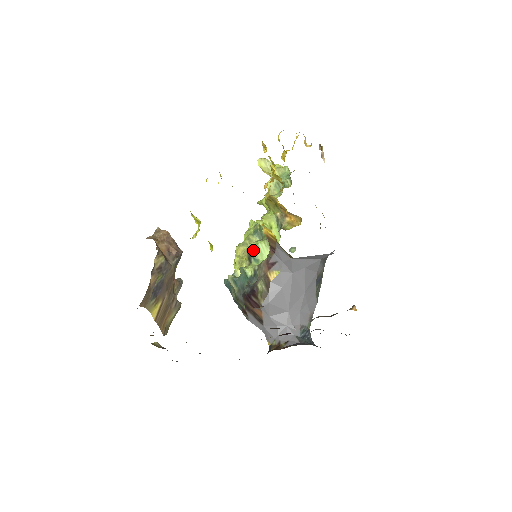
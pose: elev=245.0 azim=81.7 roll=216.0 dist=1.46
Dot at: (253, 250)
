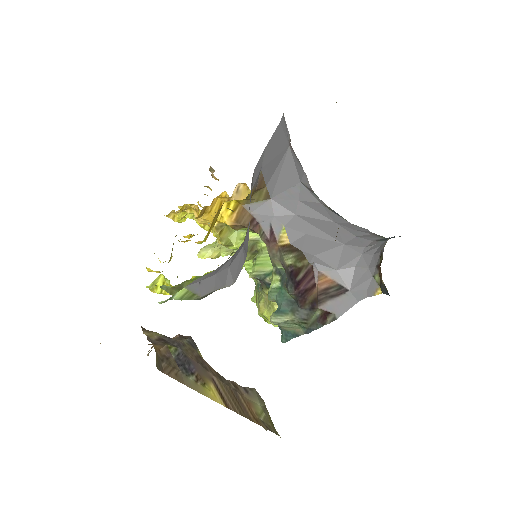
Dot at: (258, 273)
